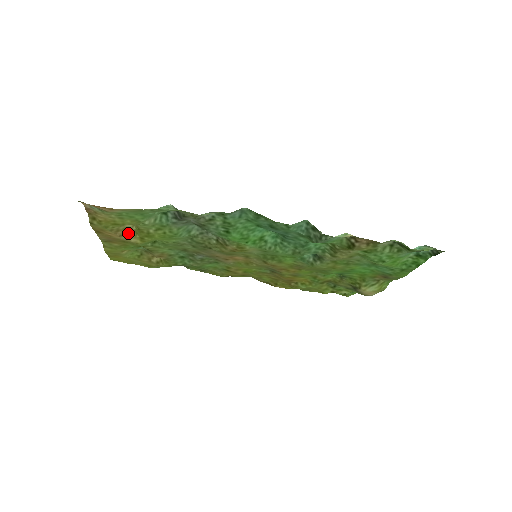
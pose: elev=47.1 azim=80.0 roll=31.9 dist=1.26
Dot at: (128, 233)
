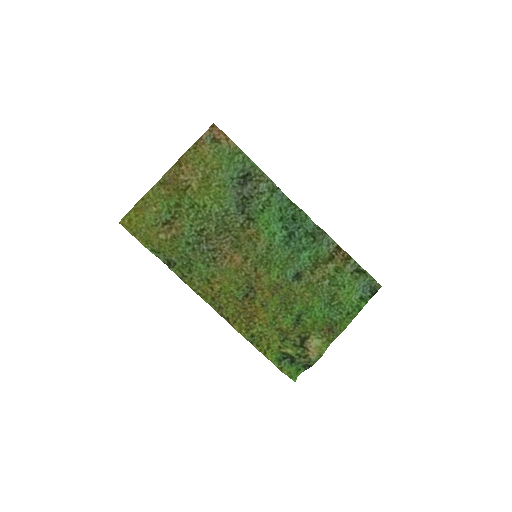
Dot at: (196, 178)
